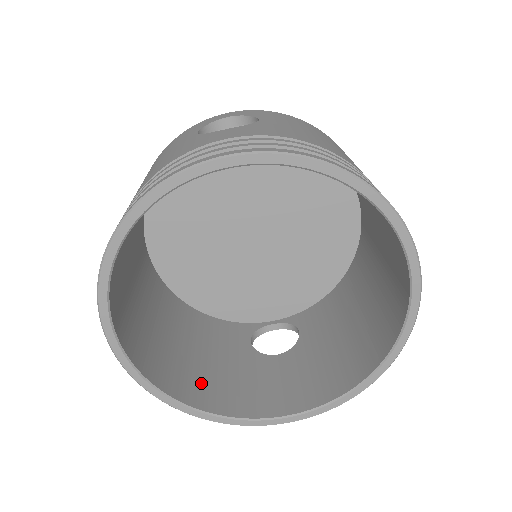
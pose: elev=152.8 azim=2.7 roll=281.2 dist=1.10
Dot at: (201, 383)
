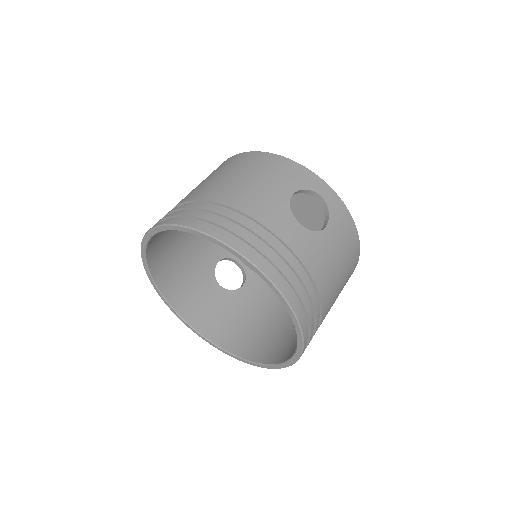
Dot at: (171, 270)
